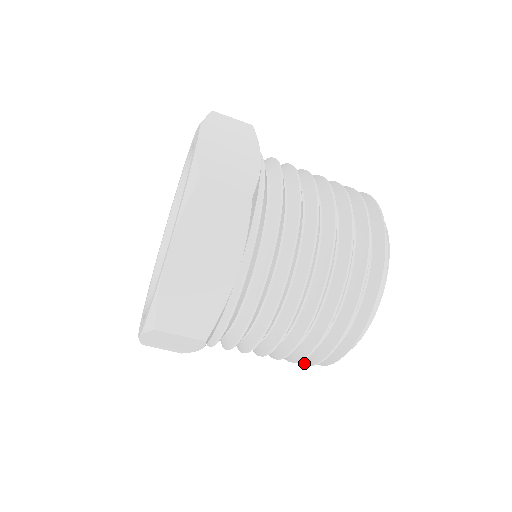
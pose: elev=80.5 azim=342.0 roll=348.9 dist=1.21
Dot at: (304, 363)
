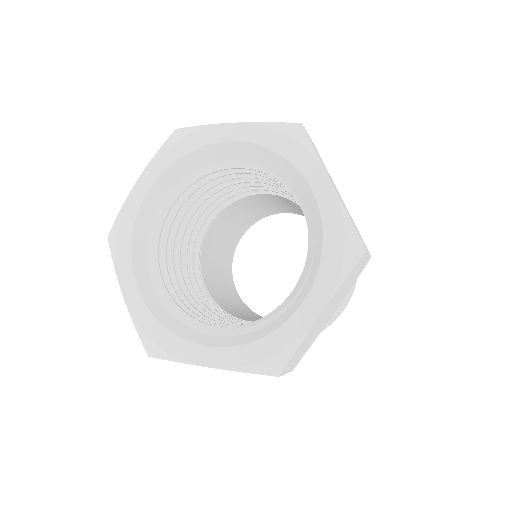
Dot at: occluded
